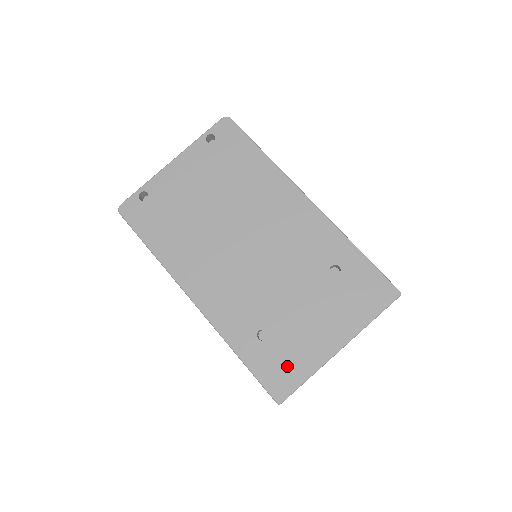
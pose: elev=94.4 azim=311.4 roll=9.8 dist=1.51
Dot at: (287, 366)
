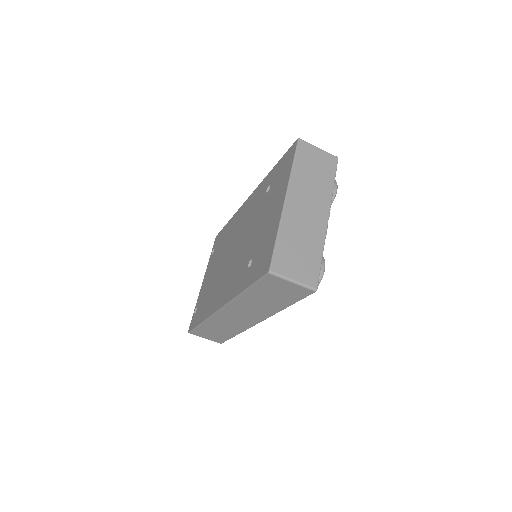
Dot at: (265, 251)
